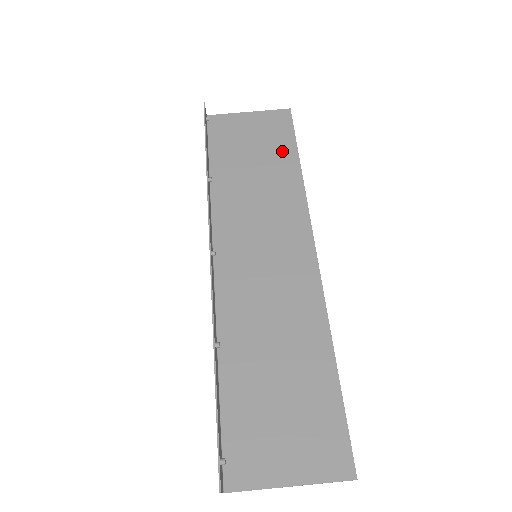
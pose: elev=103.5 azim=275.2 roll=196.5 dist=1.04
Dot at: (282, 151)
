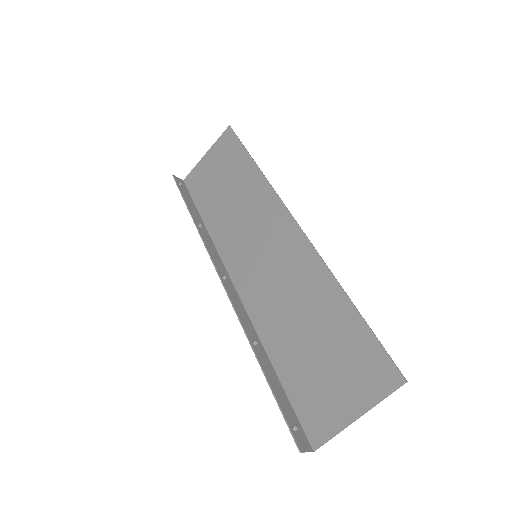
Dot at: (238, 162)
